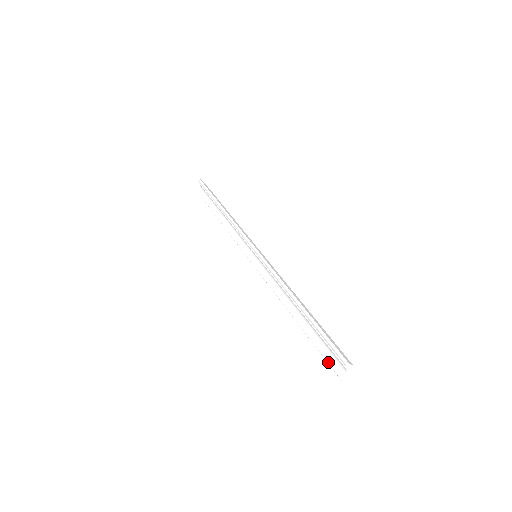
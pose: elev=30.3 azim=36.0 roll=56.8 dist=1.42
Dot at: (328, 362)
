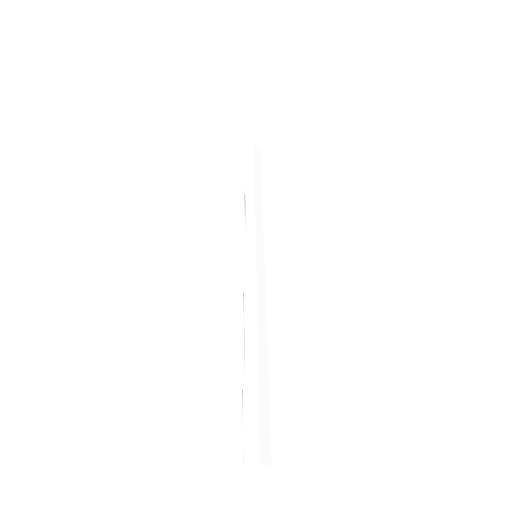
Dot at: occluded
